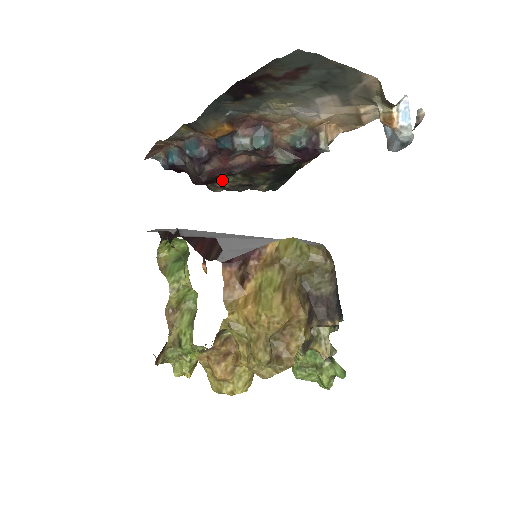
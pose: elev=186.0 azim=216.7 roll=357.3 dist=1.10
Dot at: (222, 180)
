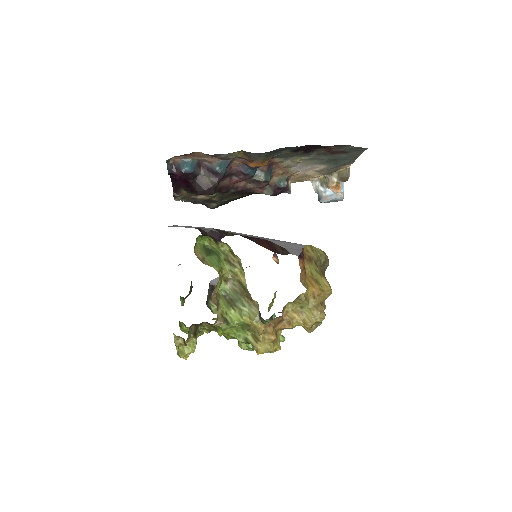
Dot at: occluded
